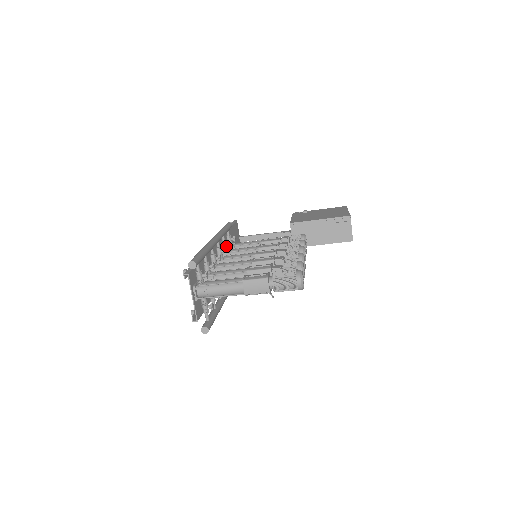
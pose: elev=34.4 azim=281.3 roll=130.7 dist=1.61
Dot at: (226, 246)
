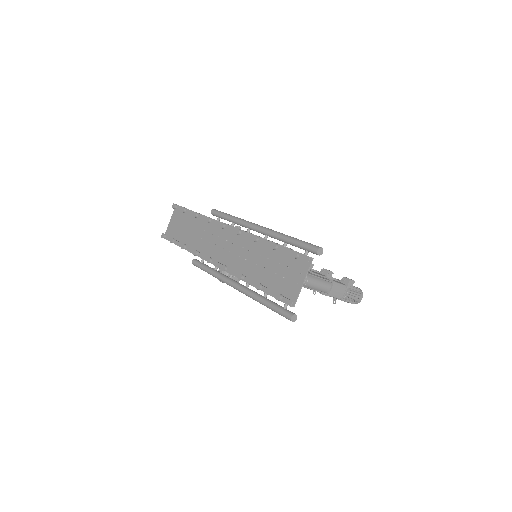
Dot at: occluded
